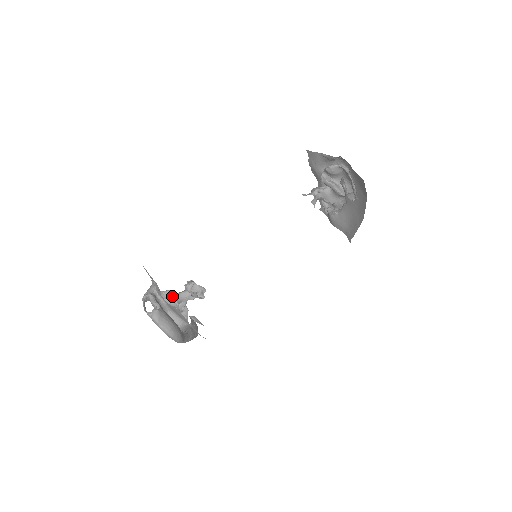
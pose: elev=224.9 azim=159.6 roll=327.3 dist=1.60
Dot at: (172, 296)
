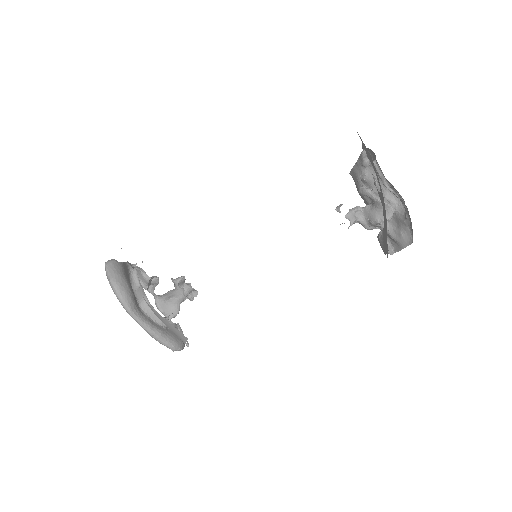
Dot at: (156, 283)
